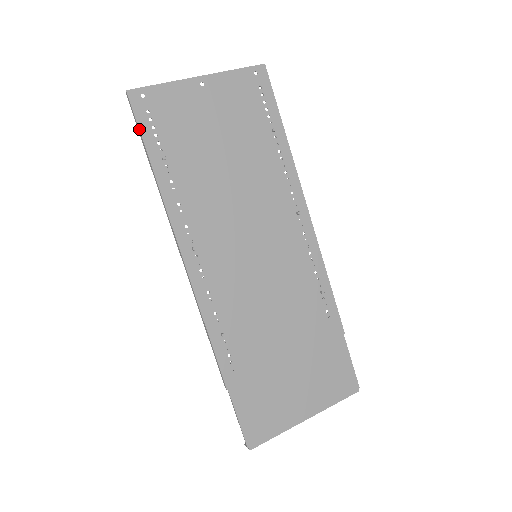
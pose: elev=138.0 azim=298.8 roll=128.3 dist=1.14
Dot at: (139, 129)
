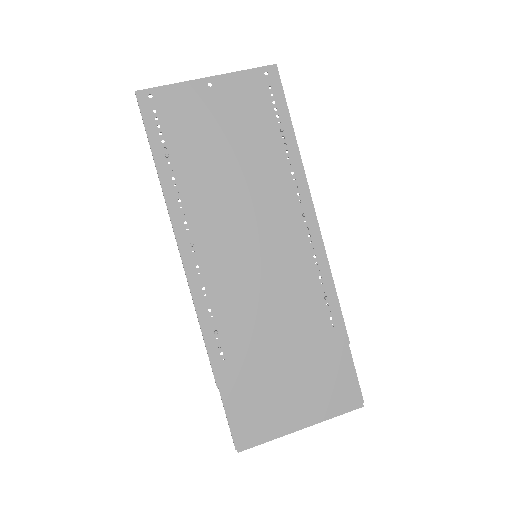
Dot at: (145, 128)
